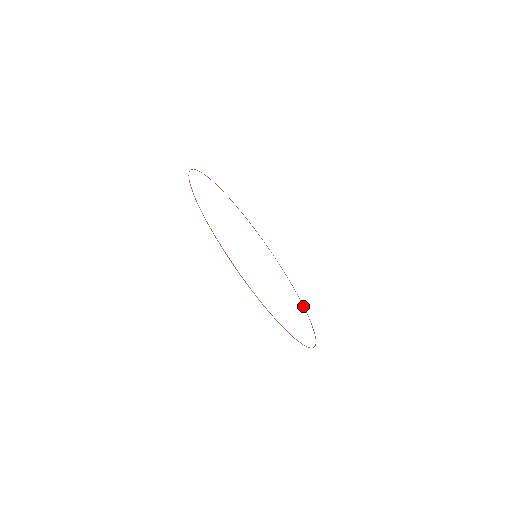
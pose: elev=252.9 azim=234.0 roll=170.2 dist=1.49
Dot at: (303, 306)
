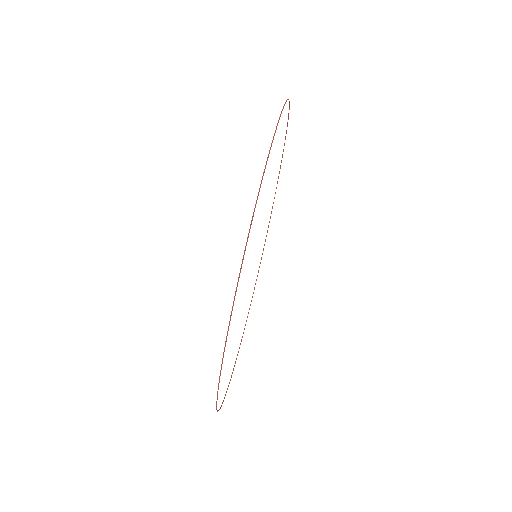
Dot at: occluded
